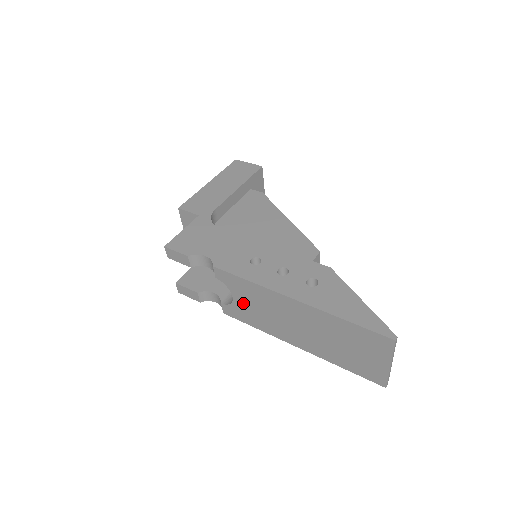
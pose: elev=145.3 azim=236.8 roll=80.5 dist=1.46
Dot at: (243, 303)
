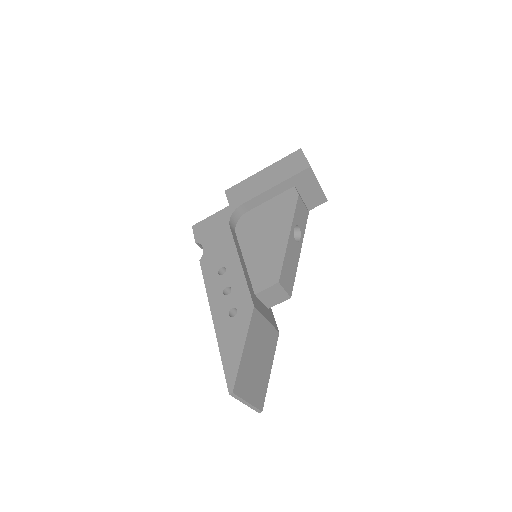
Dot at: occluded
